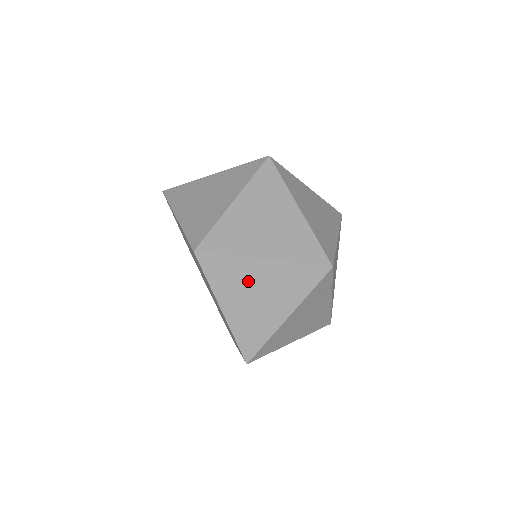
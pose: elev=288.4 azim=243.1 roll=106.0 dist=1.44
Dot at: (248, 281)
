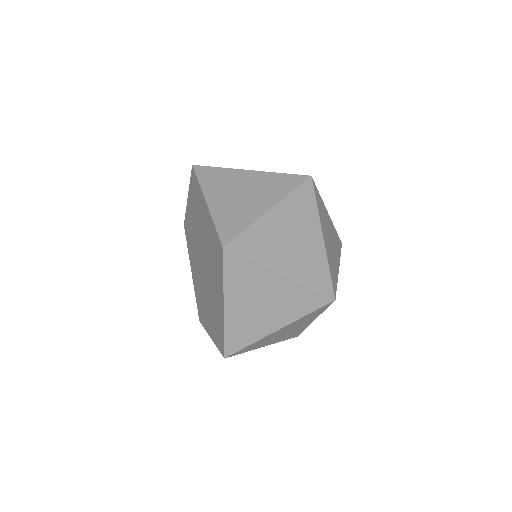
Dot at: (234, 183)
